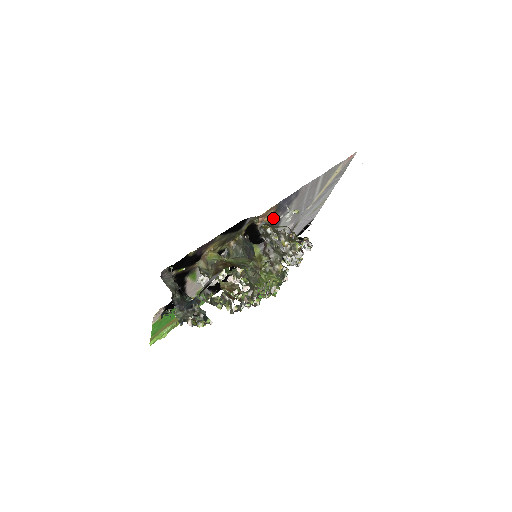
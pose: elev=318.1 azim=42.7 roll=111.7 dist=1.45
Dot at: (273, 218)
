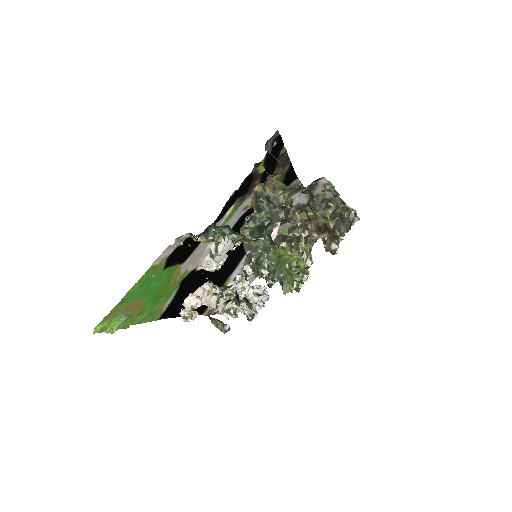
Dot at: occluded
